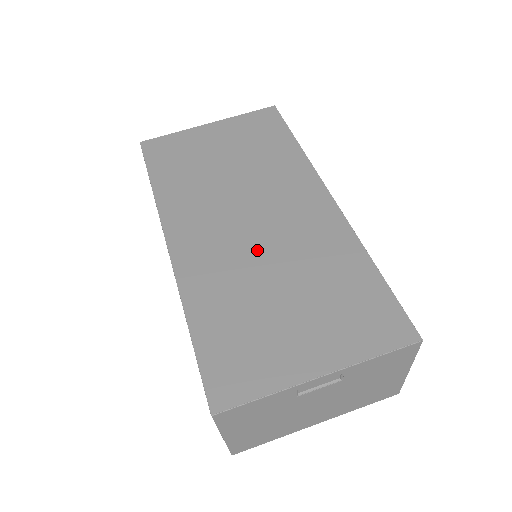
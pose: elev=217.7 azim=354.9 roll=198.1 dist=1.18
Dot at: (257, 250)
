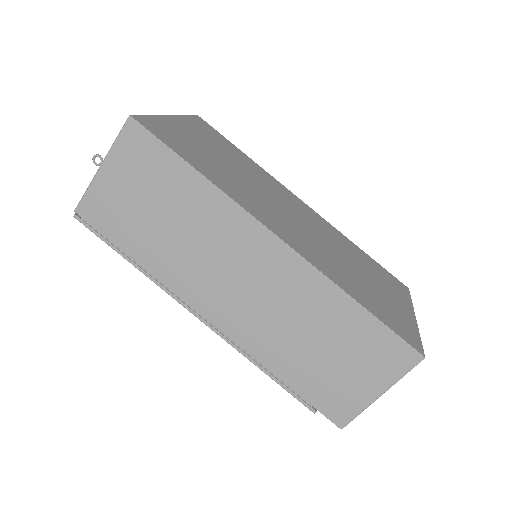
Dot at: (320, 240)
